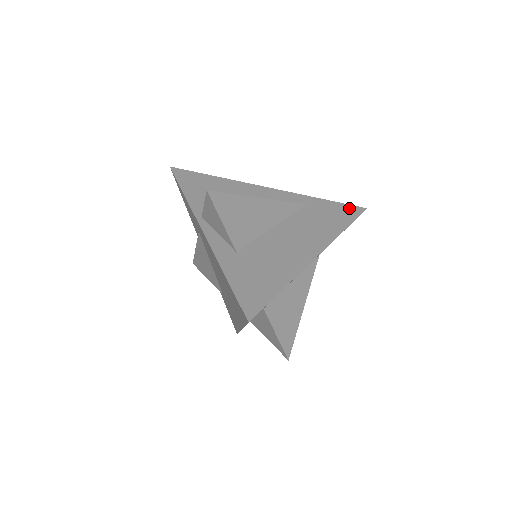
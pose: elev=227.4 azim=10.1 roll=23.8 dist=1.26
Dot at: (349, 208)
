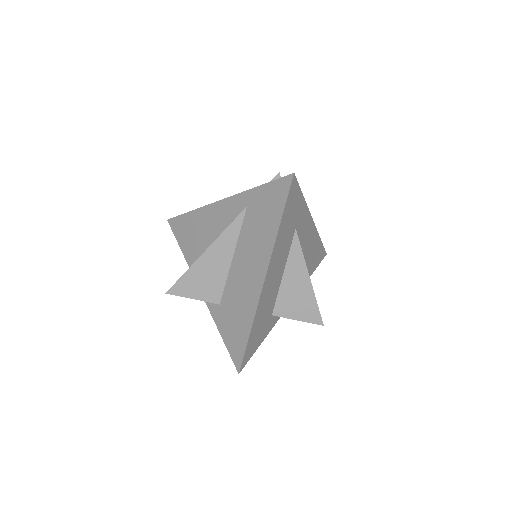
Dot at: (278, 186)
